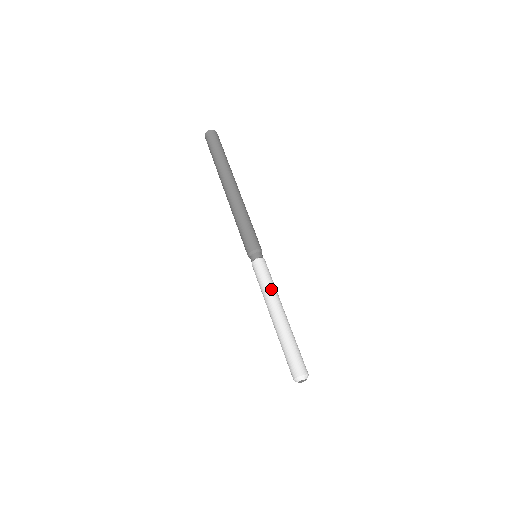
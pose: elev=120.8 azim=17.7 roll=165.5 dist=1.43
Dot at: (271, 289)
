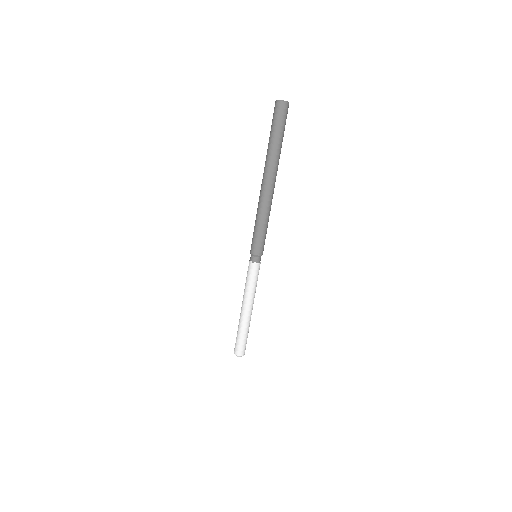
Dot at: (247, 291)
